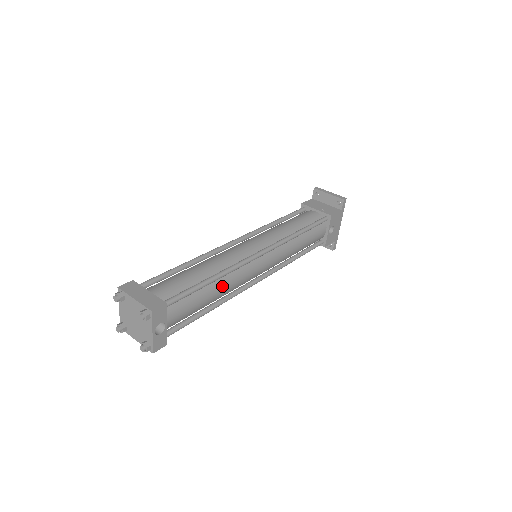
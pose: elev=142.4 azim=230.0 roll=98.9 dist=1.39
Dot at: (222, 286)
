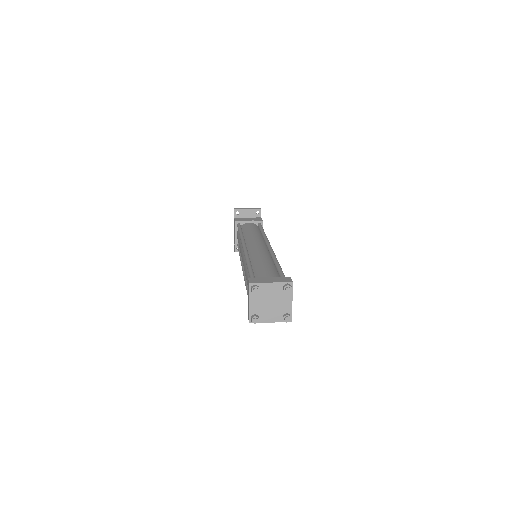
Dot at: occluded
